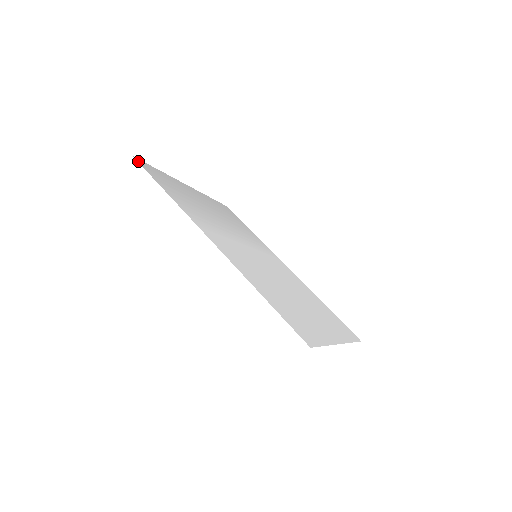
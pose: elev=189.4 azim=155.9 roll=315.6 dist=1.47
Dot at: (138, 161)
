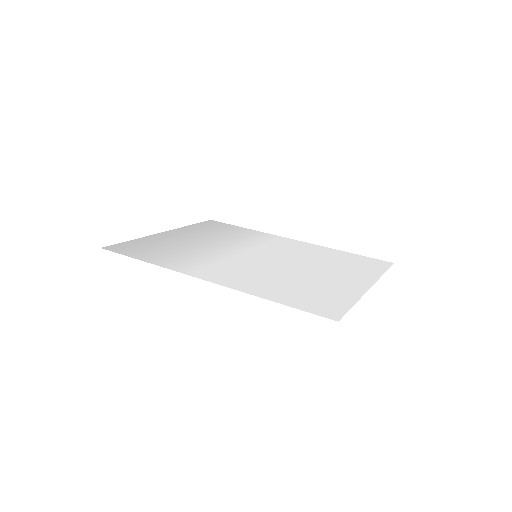
Dot at: (108, 249)
